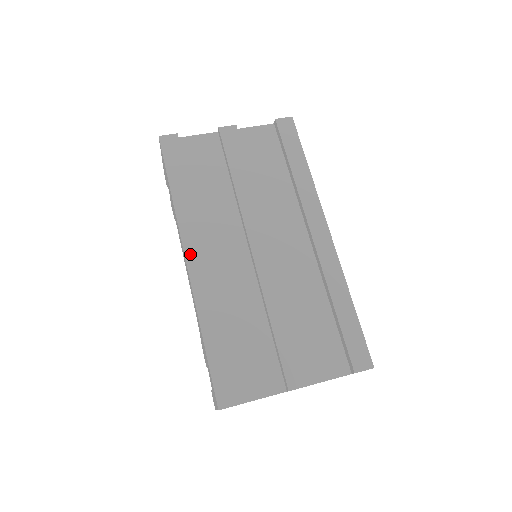
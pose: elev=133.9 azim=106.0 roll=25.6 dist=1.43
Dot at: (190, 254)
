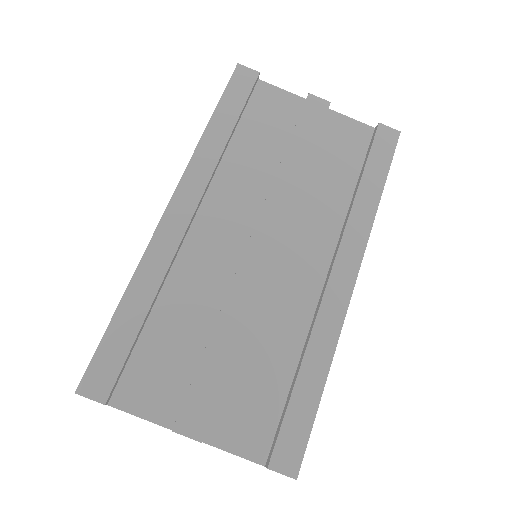
Dot at: (178, 200)
